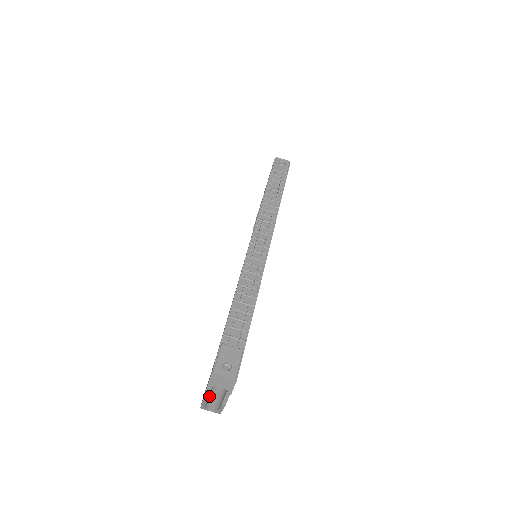
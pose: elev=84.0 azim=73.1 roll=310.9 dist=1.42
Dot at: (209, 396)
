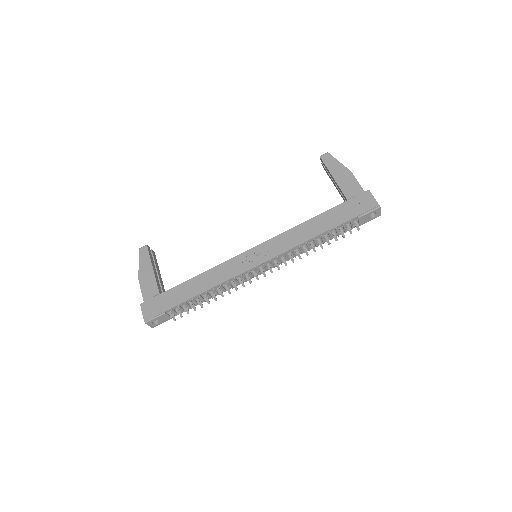
Dot at: (145, 273)
